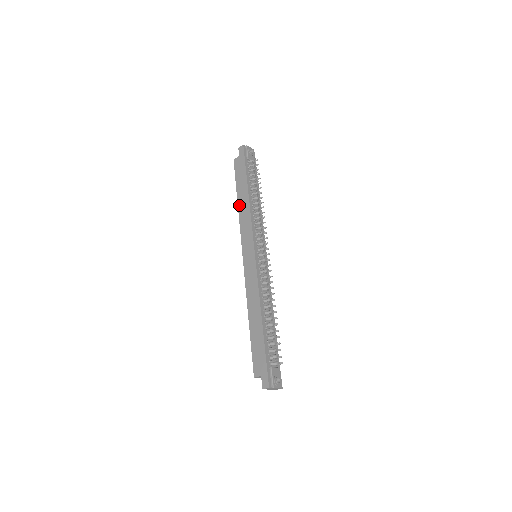
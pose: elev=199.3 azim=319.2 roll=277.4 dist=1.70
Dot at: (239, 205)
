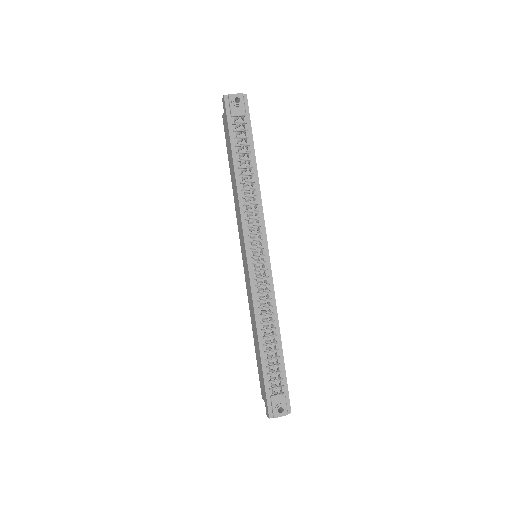
Dot at: (232, 187)
